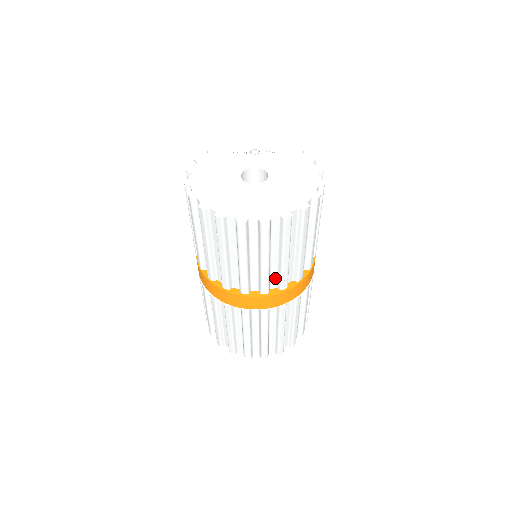
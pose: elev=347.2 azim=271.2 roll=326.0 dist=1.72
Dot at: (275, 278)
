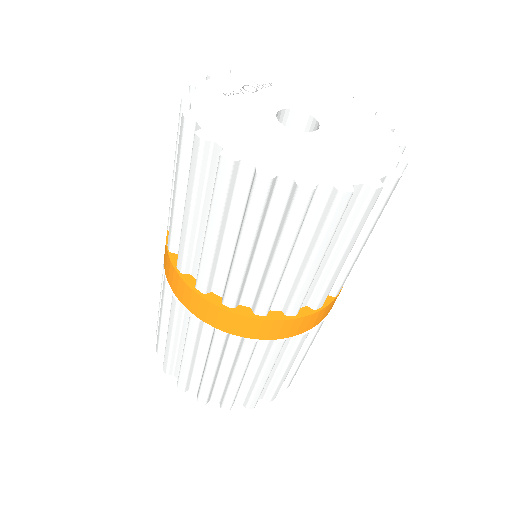
Dot at: occluded
